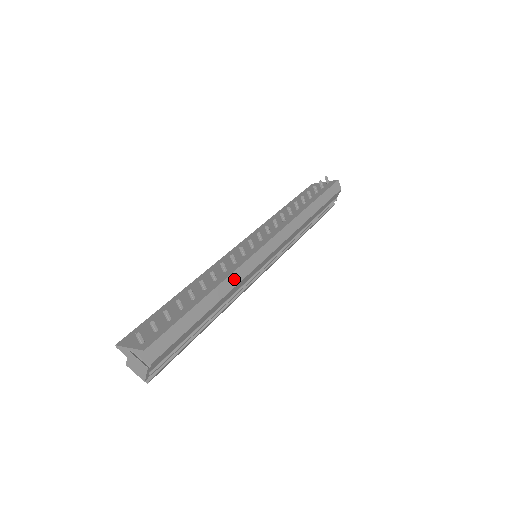
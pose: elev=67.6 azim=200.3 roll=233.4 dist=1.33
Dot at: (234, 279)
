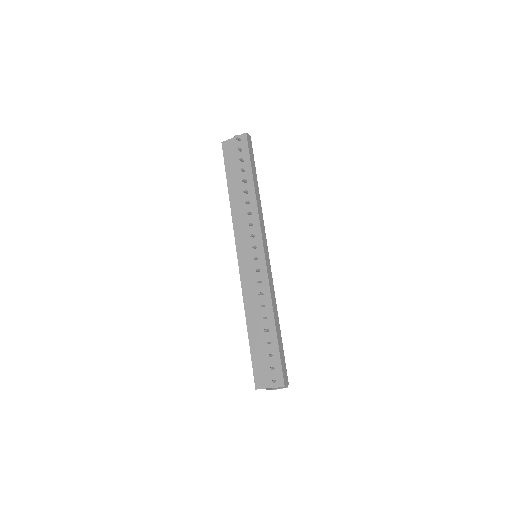
Dot at: (273, 295)
